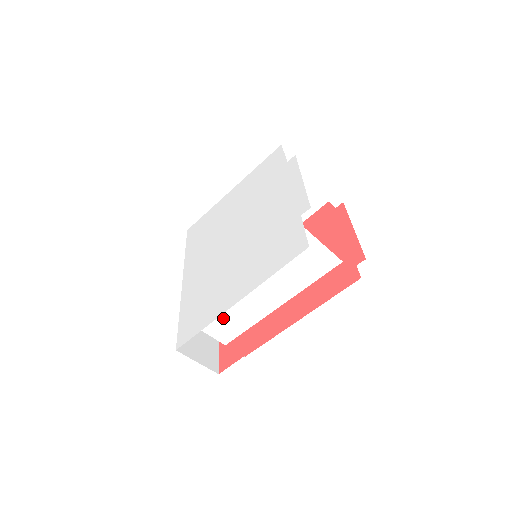
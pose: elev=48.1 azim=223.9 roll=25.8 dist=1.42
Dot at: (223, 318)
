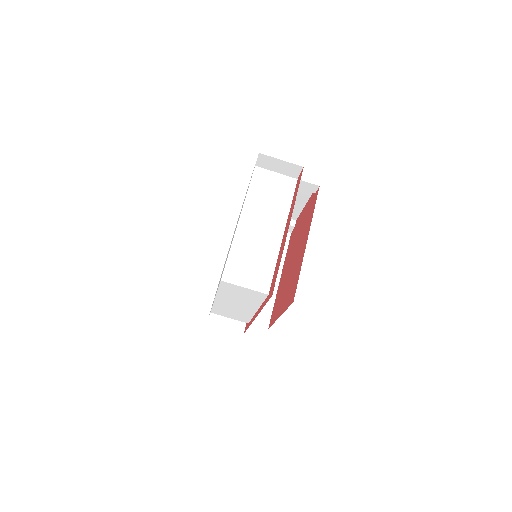
Dot at: (249, 264)
